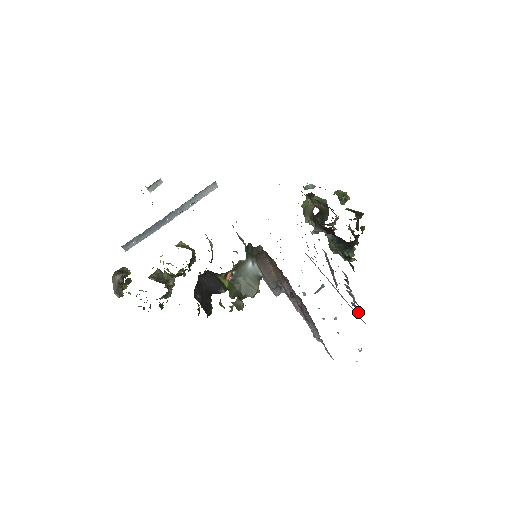
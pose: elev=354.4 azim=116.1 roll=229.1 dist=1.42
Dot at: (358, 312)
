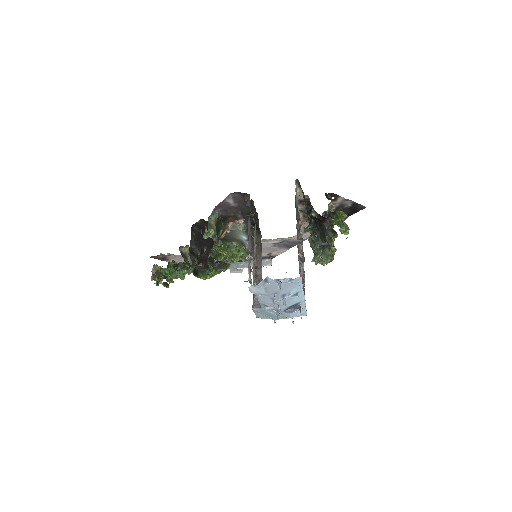
Dot at: (300, 265)
